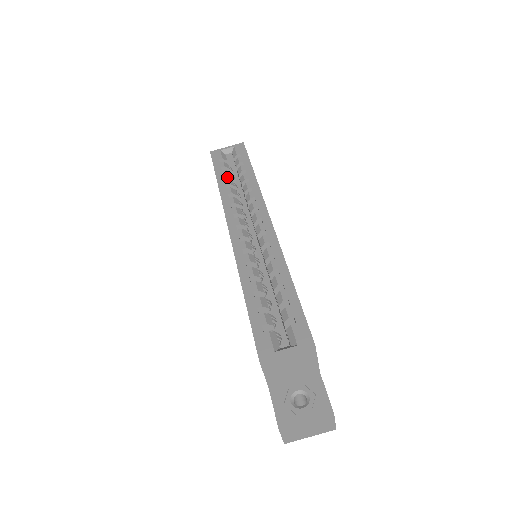
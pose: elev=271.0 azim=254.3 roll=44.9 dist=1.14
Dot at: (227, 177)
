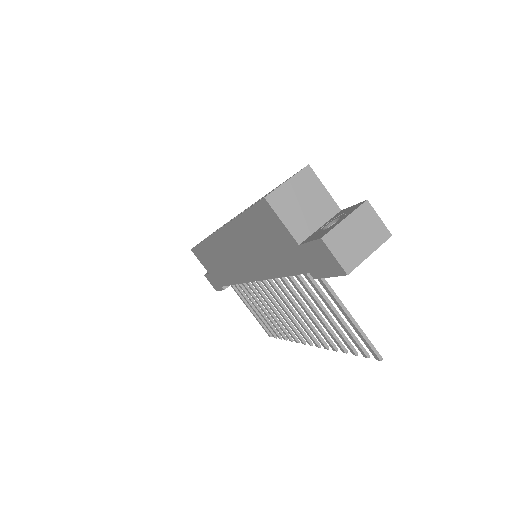
Dot at: occluded
